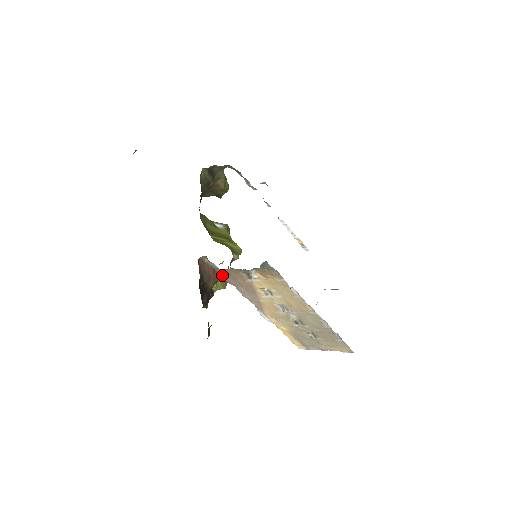
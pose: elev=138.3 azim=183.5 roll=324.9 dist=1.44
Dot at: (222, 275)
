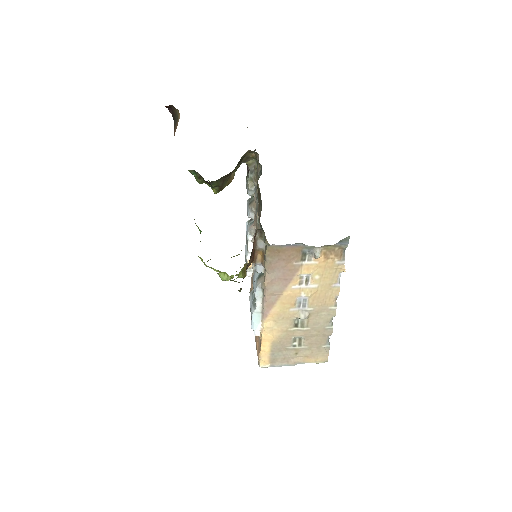
Dot at: (270, 254)
